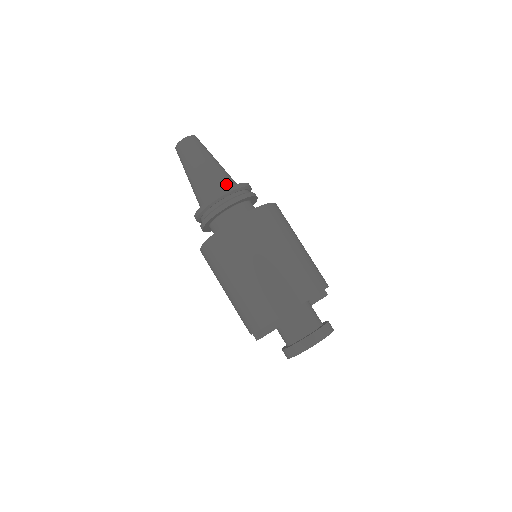
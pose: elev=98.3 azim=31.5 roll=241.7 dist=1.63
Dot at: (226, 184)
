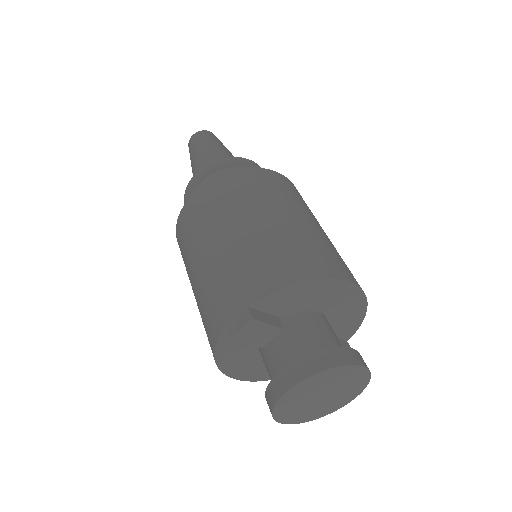
Dot at: occluded
